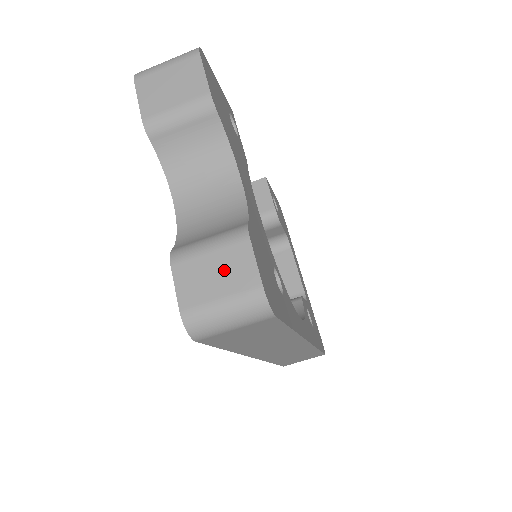
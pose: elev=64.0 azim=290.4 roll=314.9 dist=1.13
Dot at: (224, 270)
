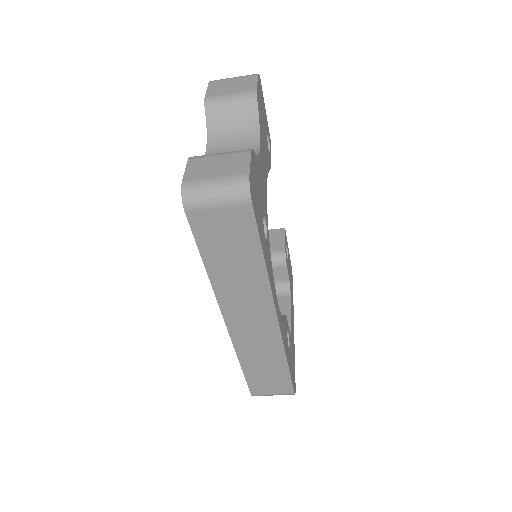
Dot at: (225, 164)
